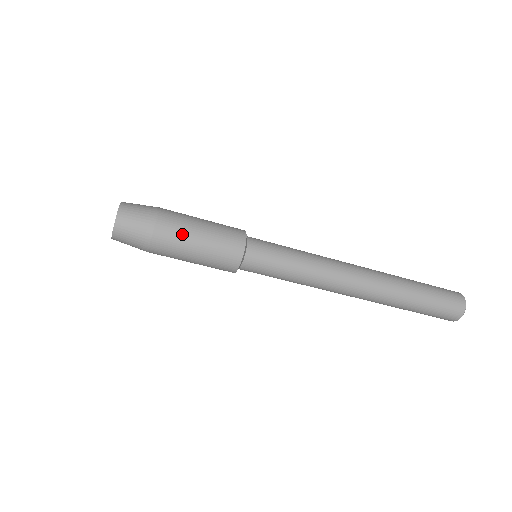
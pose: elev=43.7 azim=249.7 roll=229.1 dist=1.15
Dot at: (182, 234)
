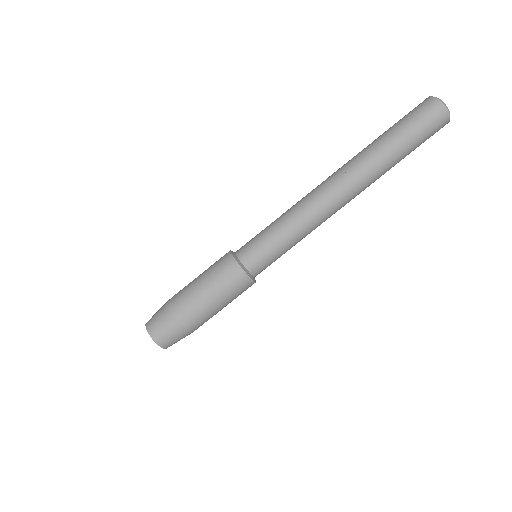
Dot at: (191, 298)
